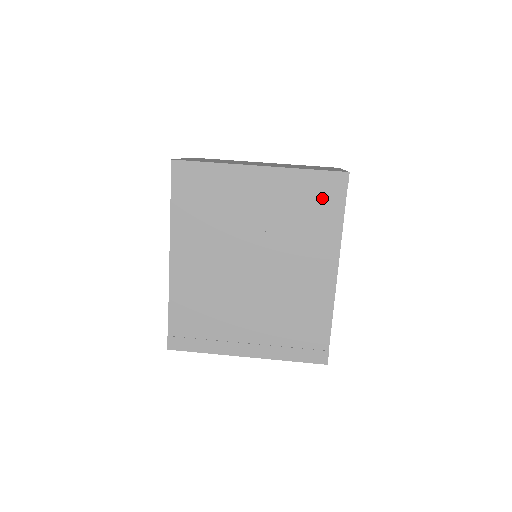
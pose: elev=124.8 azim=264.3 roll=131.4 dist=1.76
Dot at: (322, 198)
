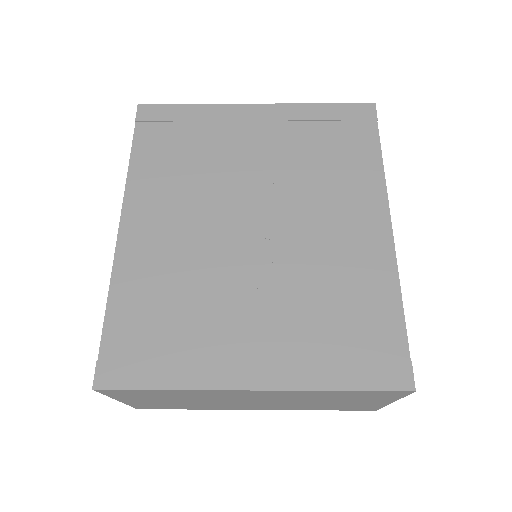
Dot at: (345, 132)
